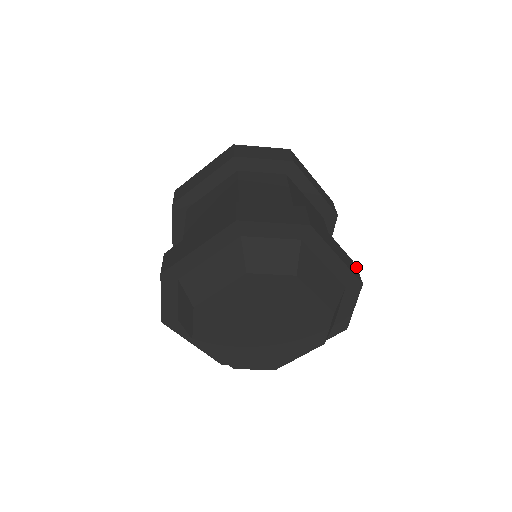
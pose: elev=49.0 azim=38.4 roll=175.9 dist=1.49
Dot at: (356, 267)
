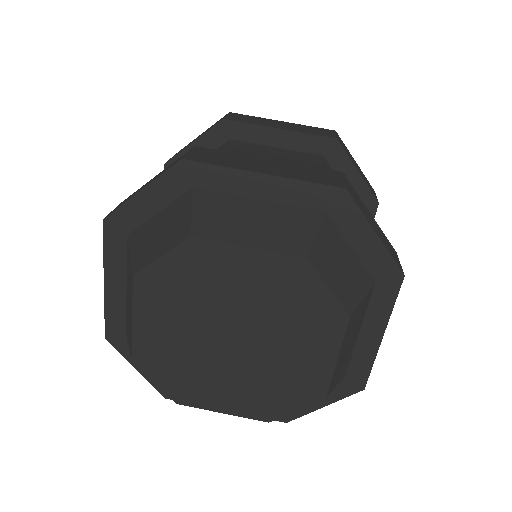
Dot at: occluded
